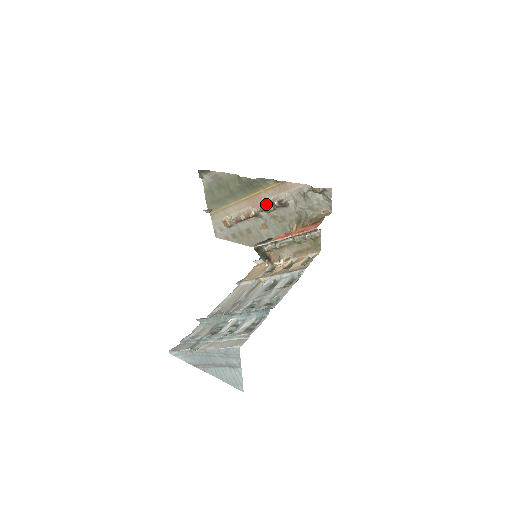
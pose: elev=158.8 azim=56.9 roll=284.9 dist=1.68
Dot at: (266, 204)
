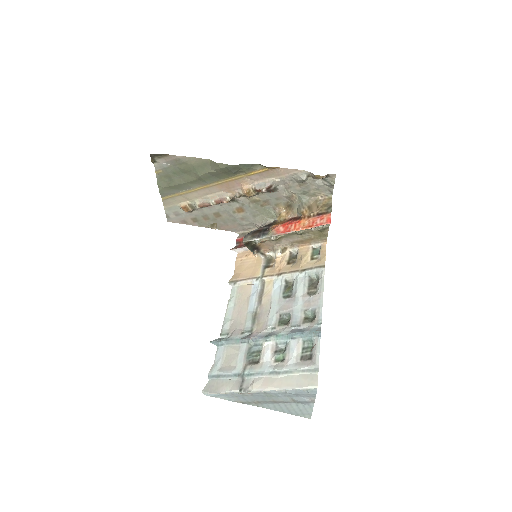
Dot at: (248, 190)
